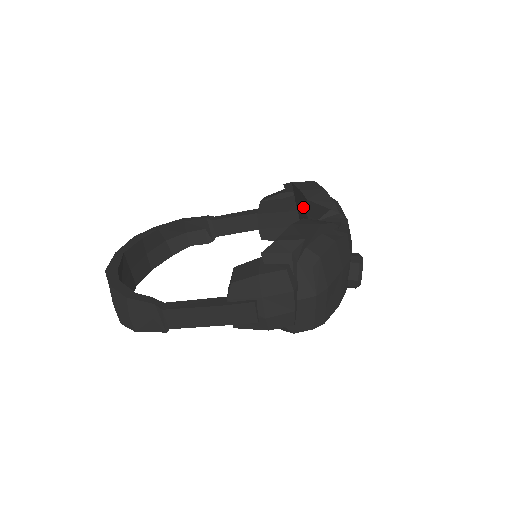
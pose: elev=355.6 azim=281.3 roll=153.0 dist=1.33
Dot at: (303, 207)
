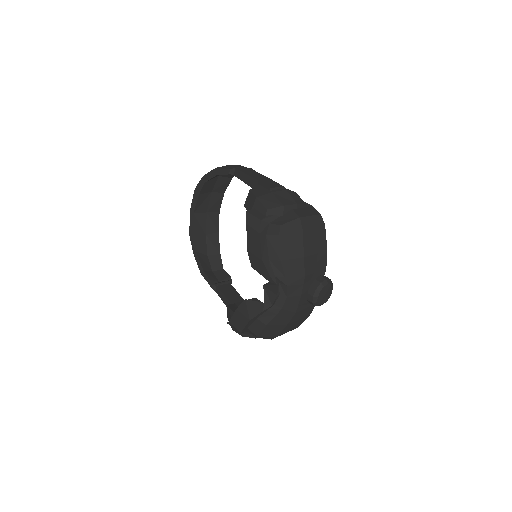
Dot at: occluded
